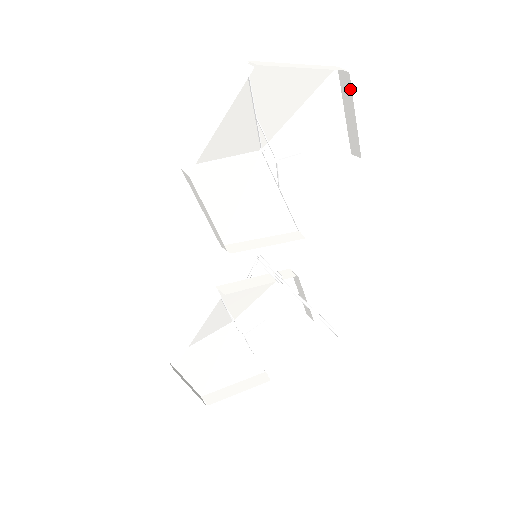
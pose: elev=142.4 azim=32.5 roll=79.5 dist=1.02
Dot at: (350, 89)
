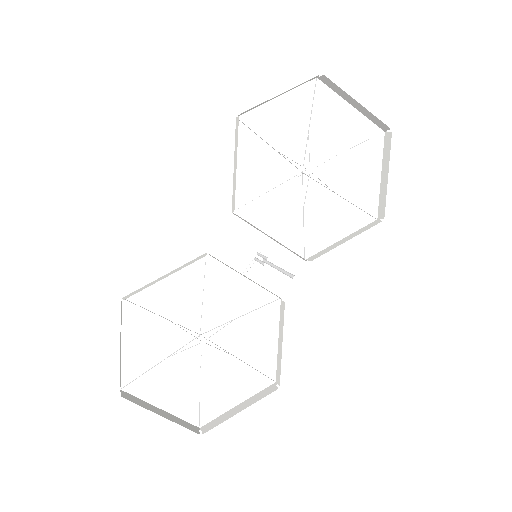
Dot at: (390, 147)
